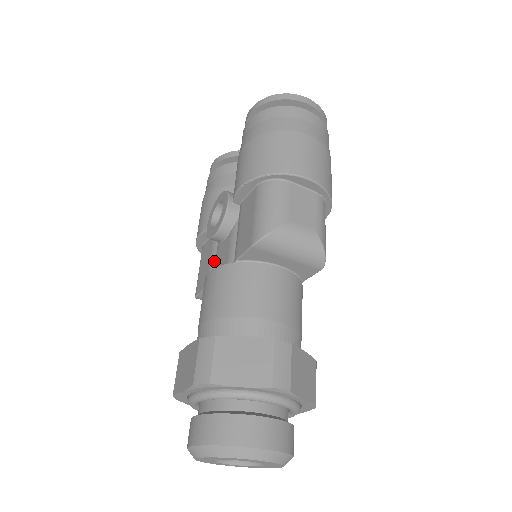
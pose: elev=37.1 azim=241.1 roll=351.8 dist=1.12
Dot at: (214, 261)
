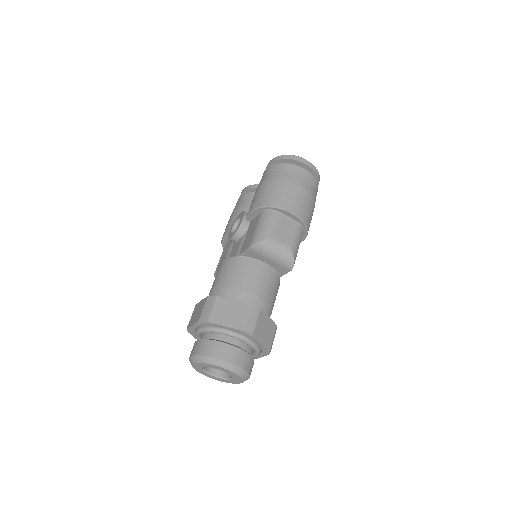
Dot at: occluded
